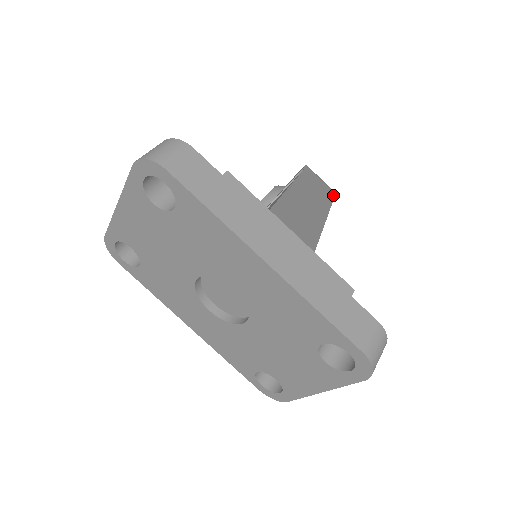
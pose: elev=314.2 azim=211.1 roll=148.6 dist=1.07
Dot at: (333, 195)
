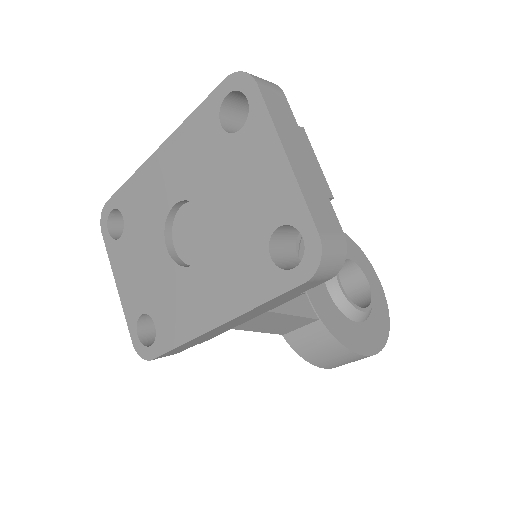
Dot at: occluded
